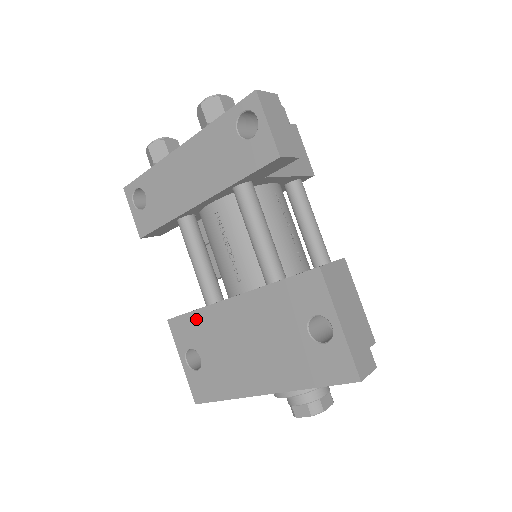
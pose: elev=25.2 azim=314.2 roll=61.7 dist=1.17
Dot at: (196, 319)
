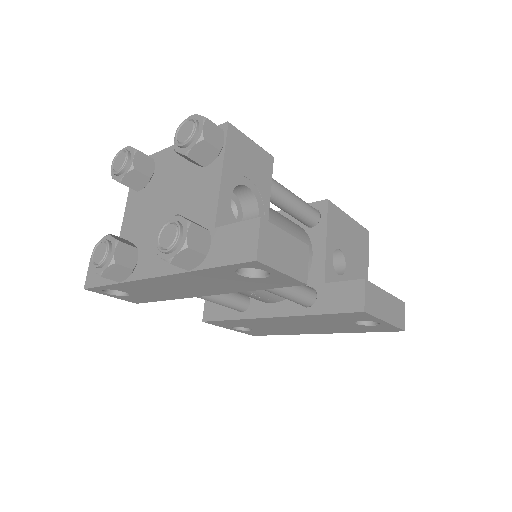
Dot at: (236, 322)
